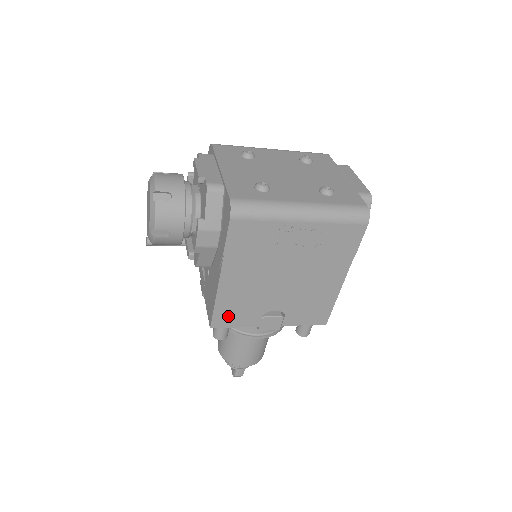
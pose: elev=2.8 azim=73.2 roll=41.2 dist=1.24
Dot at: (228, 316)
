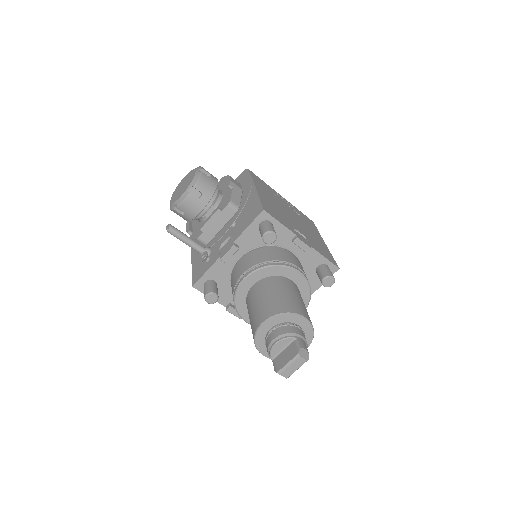
Dot at: (271, 212)
